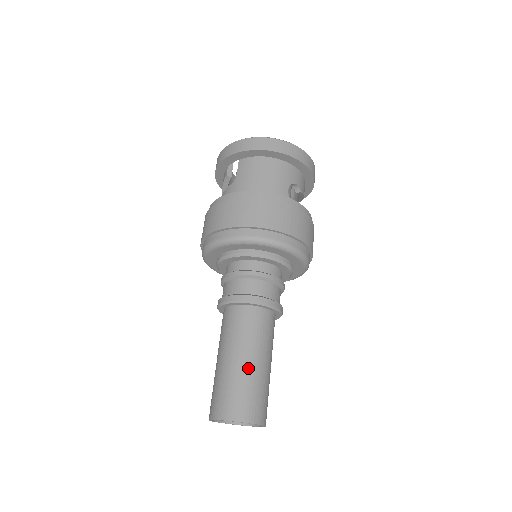
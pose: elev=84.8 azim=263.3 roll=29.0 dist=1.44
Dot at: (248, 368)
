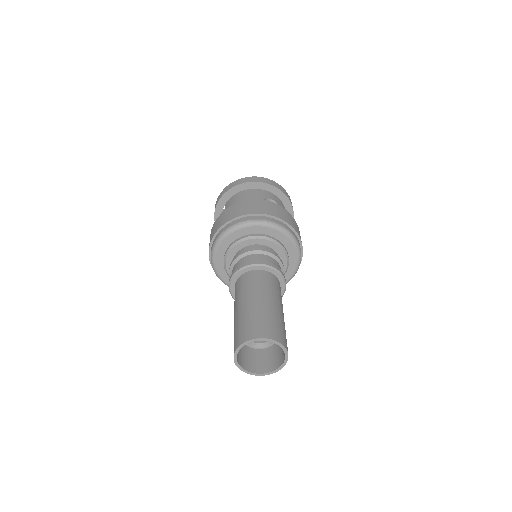
Dot at: (255, 305)
